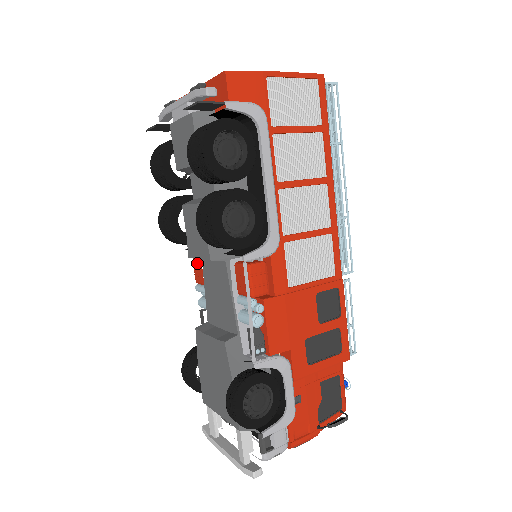
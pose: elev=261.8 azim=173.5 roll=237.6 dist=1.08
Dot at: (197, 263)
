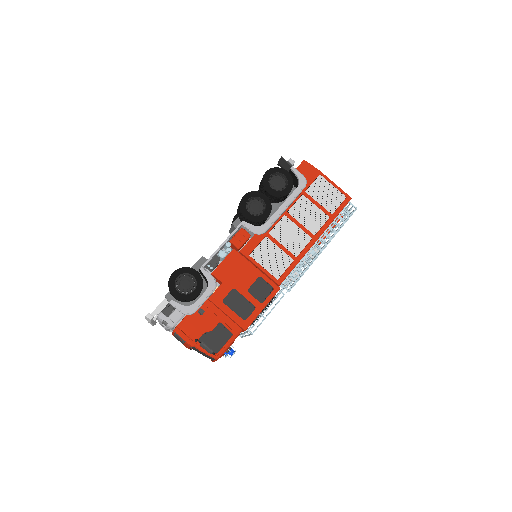
Dot at: occluded
